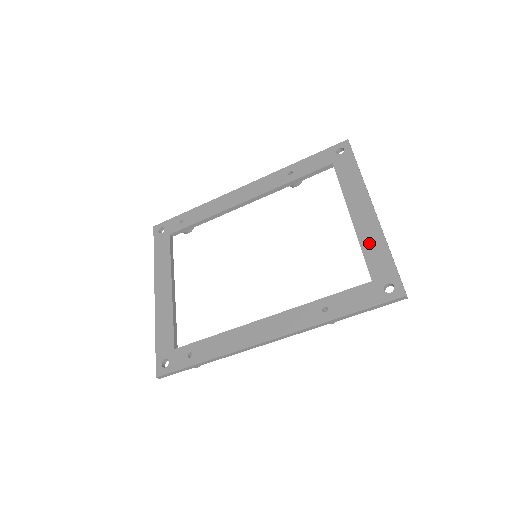
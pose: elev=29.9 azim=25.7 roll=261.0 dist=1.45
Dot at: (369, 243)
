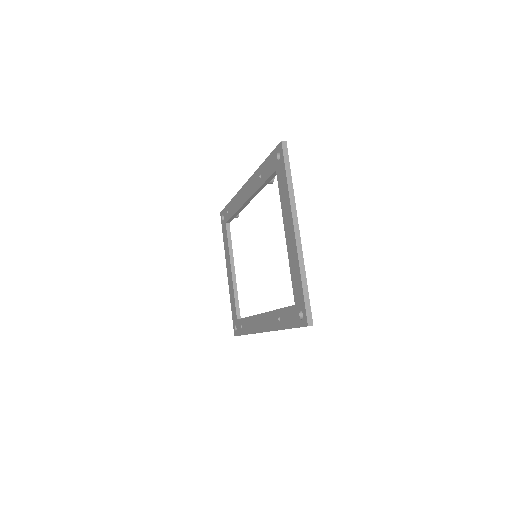
Dot at: (293, 267)
